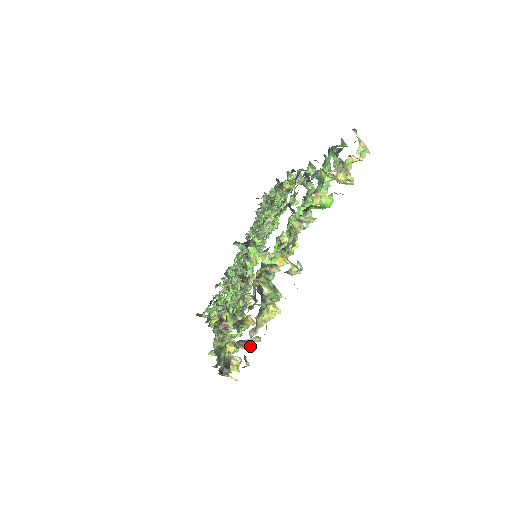
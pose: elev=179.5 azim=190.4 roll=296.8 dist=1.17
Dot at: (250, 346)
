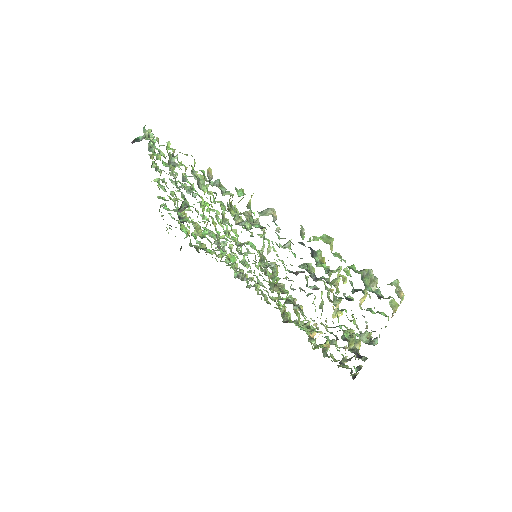
Dot at: (355, 358)
